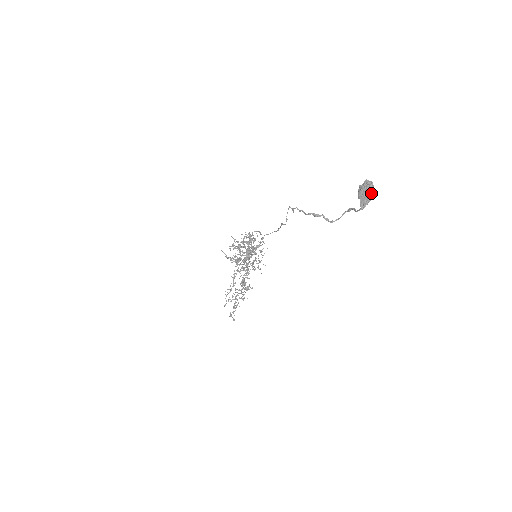
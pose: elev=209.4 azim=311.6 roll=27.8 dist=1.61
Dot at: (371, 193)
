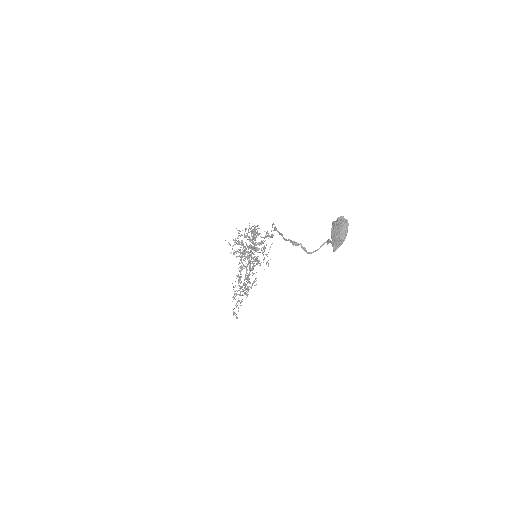
Dot at: (344, 234)
